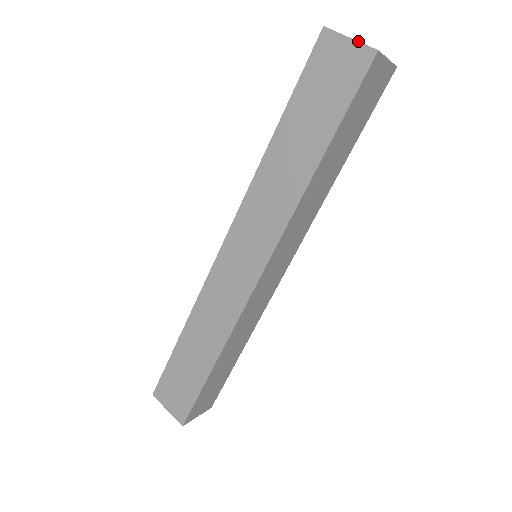
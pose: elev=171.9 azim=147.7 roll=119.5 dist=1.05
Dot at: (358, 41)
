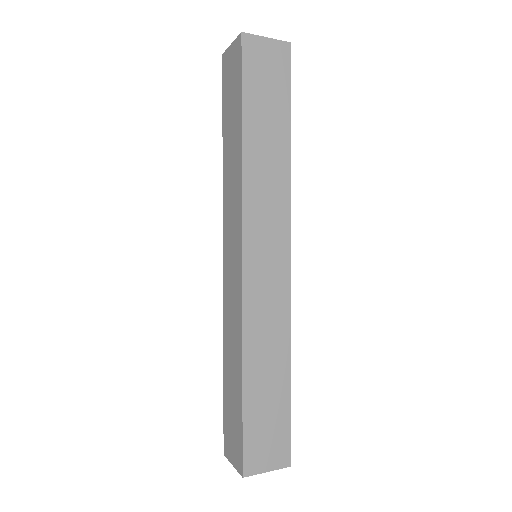
Dot at: (234, 40)
